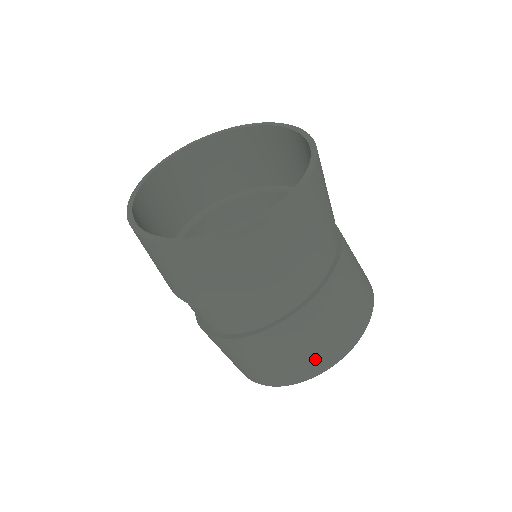
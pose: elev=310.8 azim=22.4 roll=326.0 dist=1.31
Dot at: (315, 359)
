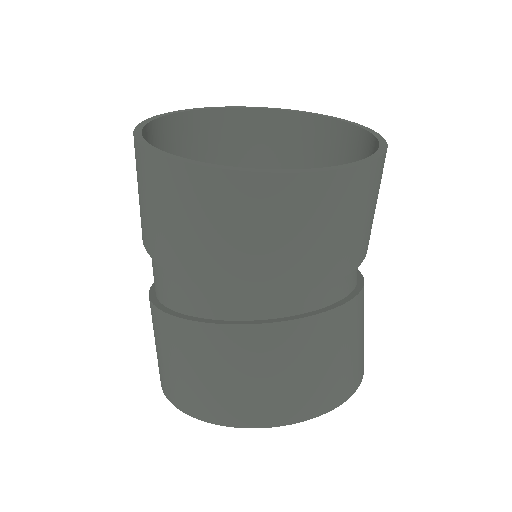
Dot at: (207, 398)
